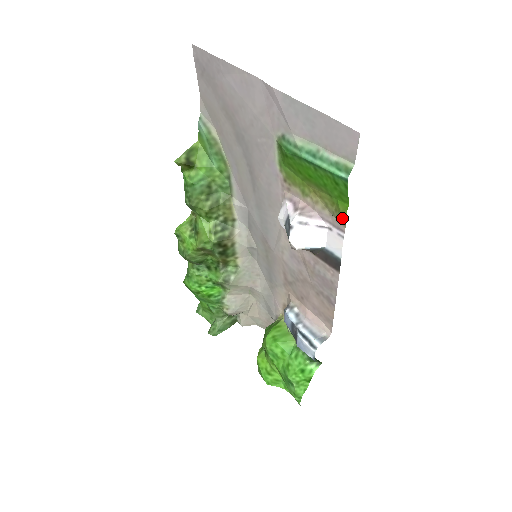
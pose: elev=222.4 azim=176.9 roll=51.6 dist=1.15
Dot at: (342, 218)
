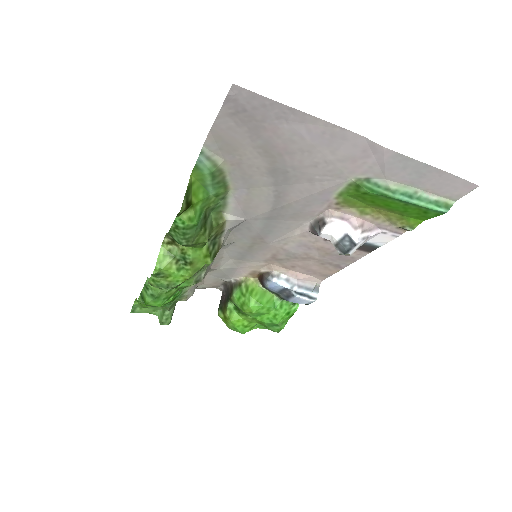
Dot at: (411, 229)
